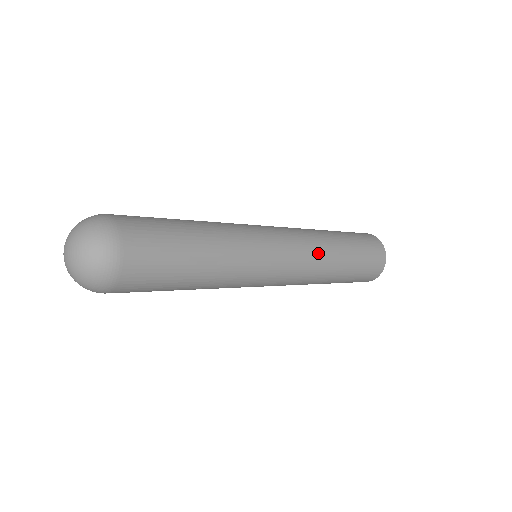
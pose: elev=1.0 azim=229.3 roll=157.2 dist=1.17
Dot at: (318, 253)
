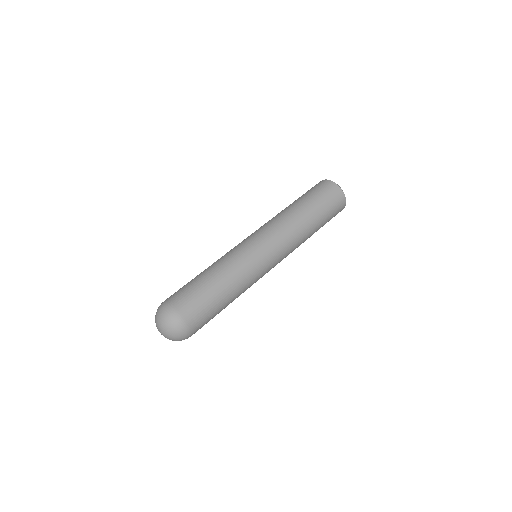
Dot at: (294, 235)
